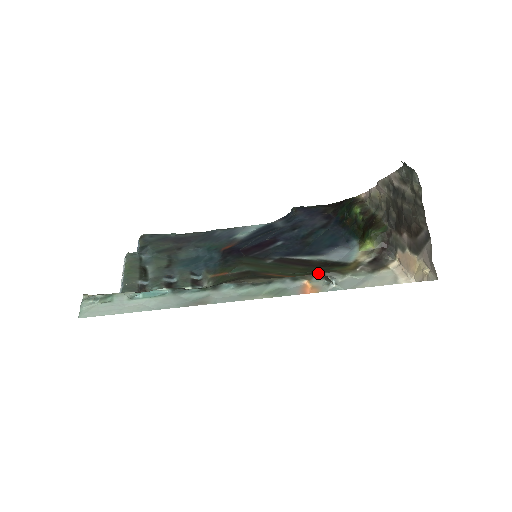
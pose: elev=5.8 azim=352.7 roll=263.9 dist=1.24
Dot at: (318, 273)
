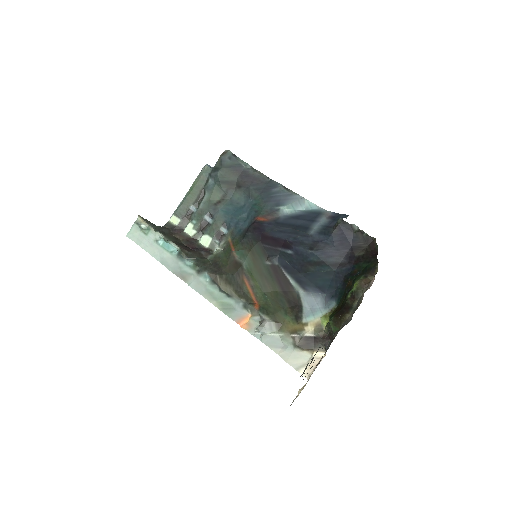
Dot at: (265, 314)
